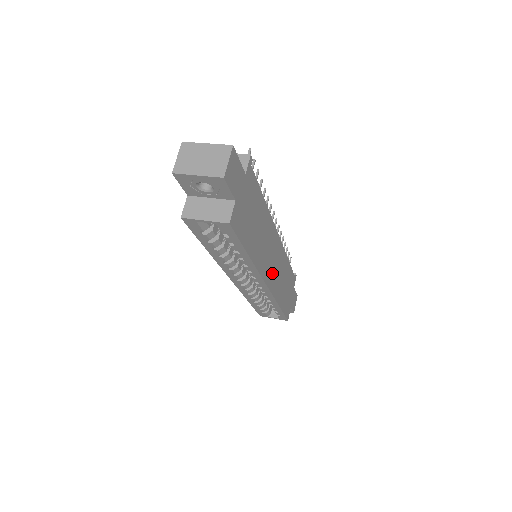
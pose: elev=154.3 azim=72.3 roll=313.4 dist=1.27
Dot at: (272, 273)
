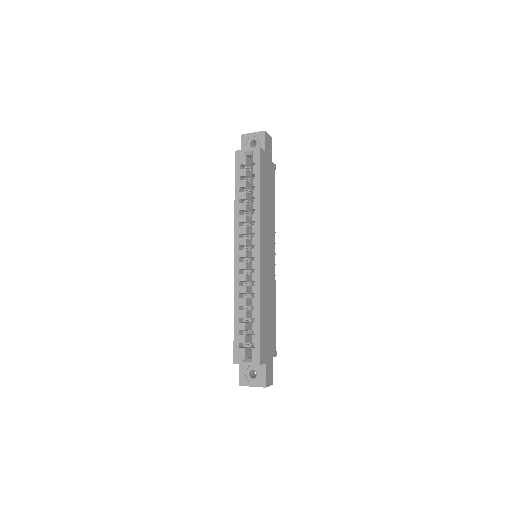
Dot at: (265, 260)
